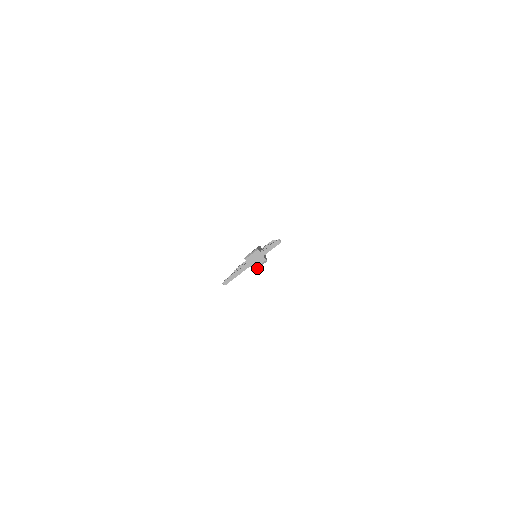
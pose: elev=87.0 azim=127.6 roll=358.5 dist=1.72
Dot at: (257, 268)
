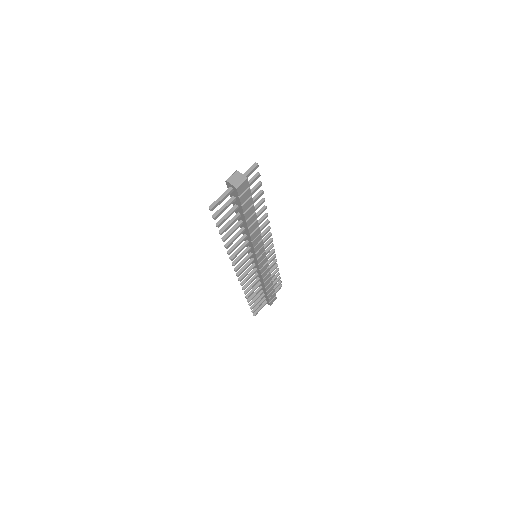
Dot at: (239, 186)
